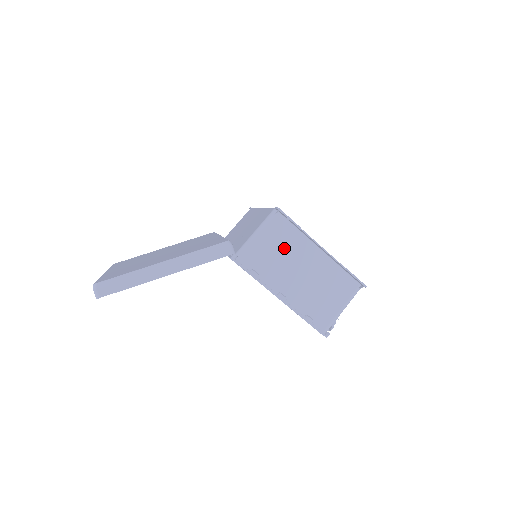
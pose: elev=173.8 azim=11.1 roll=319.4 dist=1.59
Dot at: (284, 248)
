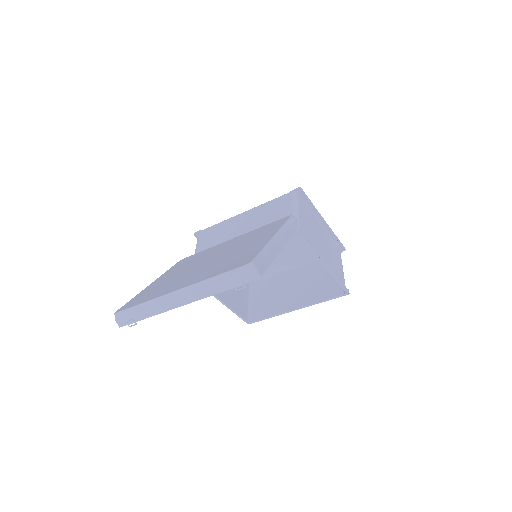
Dot at: (310, 222)
